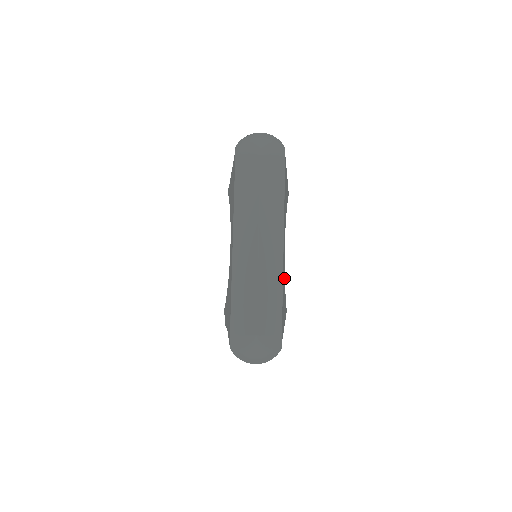
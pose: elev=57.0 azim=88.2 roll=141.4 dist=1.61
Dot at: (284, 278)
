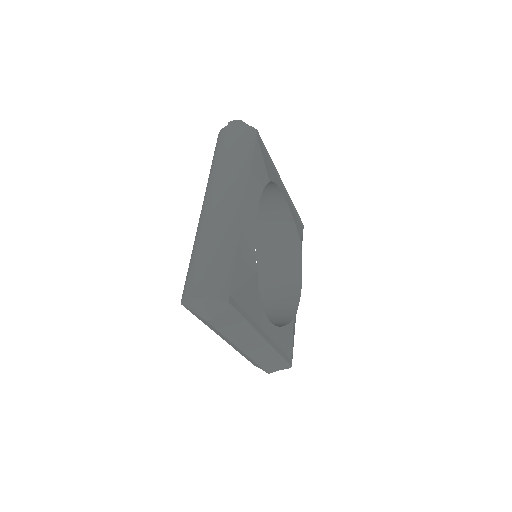
Dot at: (279, 329)
